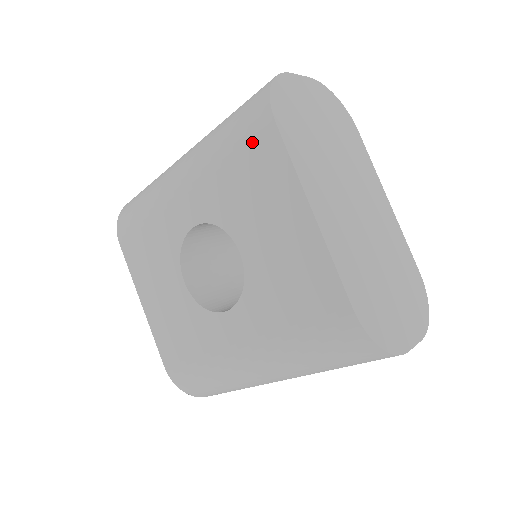
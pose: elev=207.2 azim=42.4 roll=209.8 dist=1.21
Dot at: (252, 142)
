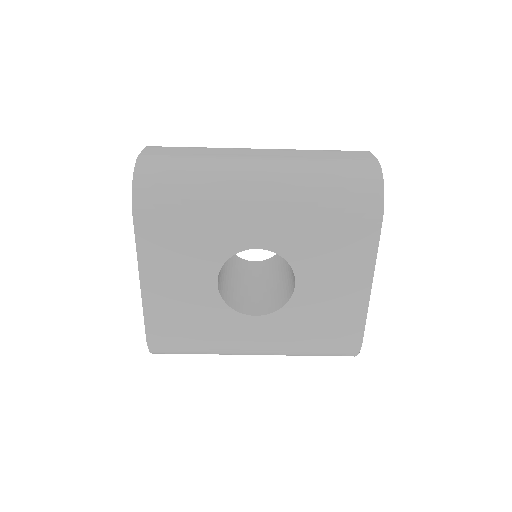
Dot at: (356, 222)
